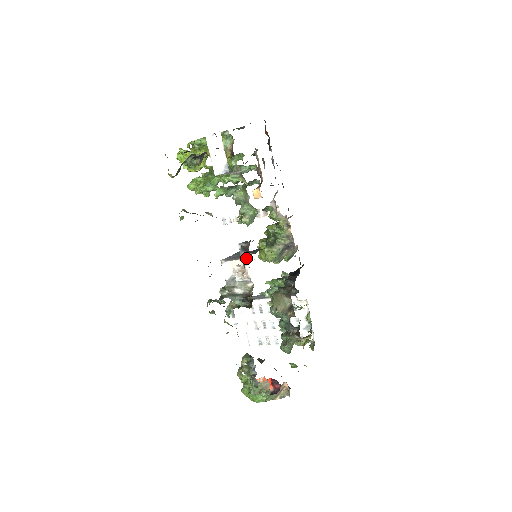
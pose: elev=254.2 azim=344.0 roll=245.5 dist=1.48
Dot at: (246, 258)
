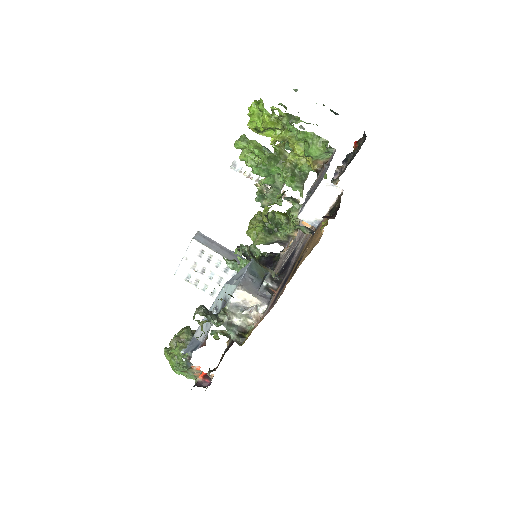
Dot at: (266, 303)
